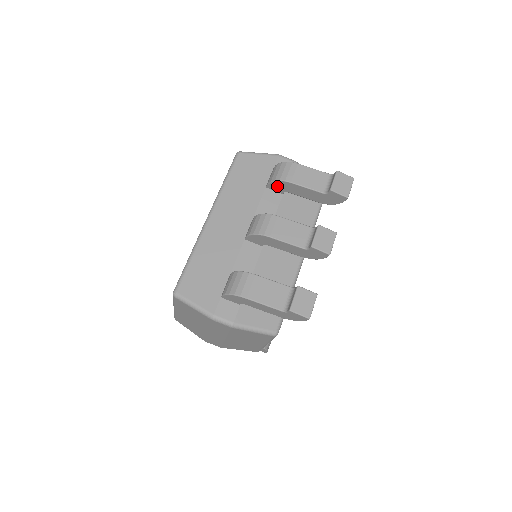
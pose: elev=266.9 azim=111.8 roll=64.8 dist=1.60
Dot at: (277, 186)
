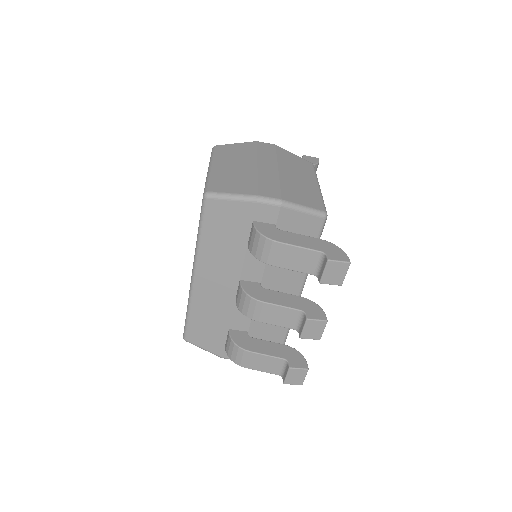
Dot at: occluded
